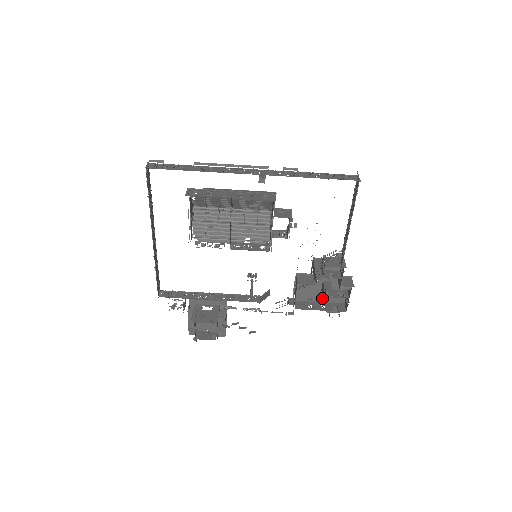
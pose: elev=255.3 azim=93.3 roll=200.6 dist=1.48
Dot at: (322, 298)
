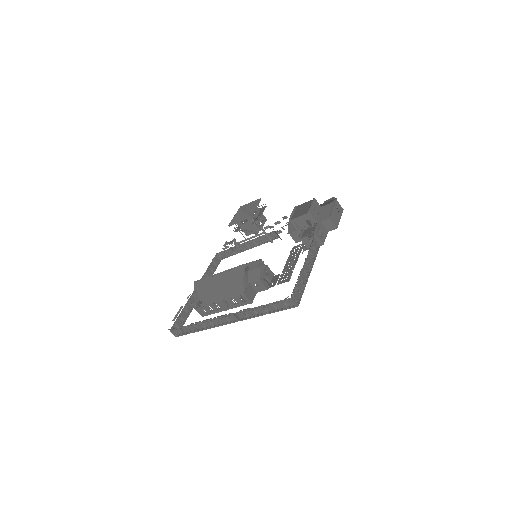
Dot at: occluded
